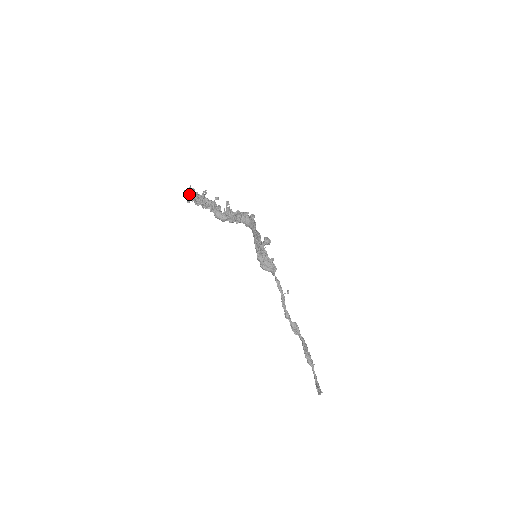
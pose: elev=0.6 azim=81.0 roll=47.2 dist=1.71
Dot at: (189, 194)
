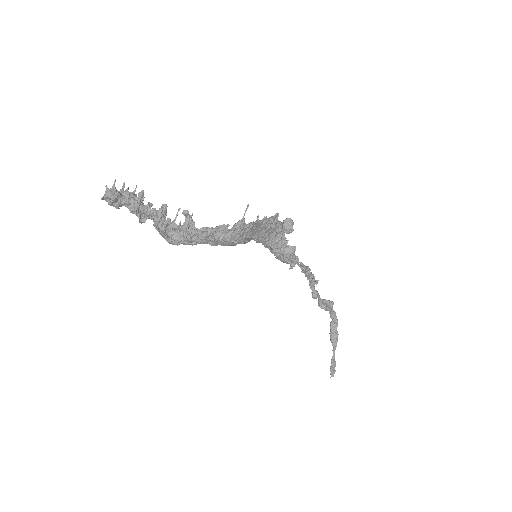
Dot at: (109, 204)
